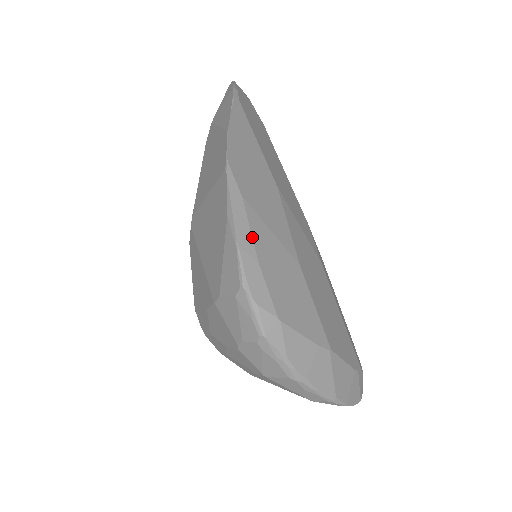
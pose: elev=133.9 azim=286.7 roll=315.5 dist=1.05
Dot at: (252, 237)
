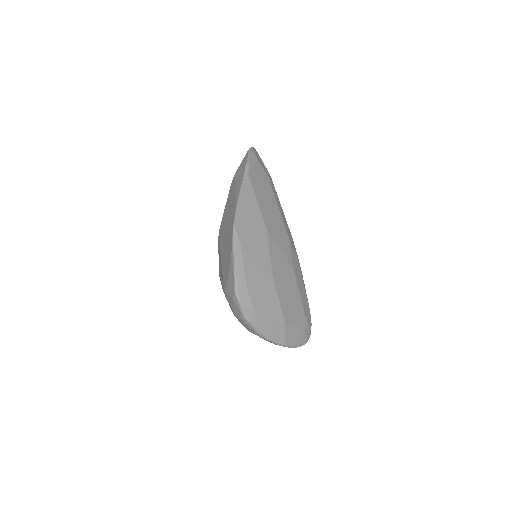
Dot at: (244, 268)
